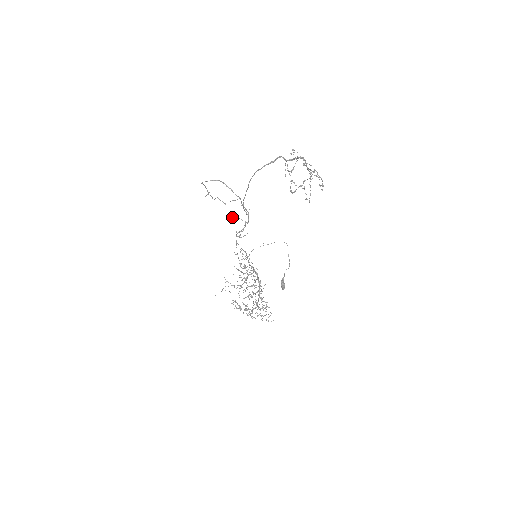
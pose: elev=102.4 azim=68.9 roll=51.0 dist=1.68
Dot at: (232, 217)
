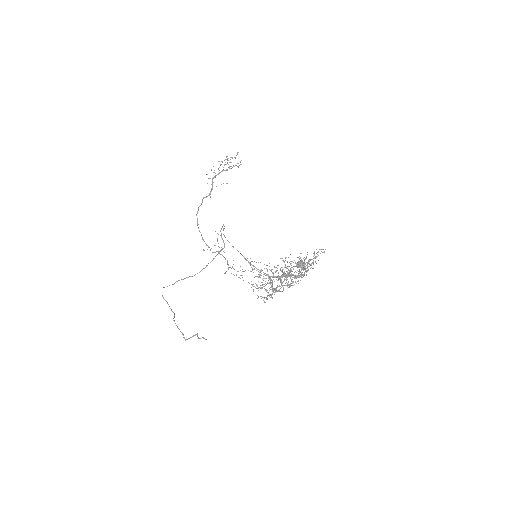
Dot at: occluded
